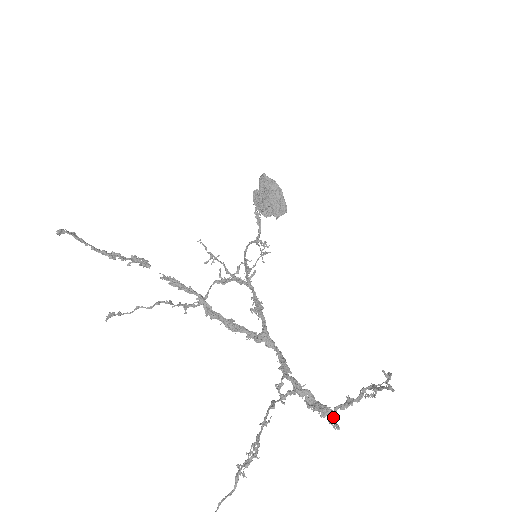
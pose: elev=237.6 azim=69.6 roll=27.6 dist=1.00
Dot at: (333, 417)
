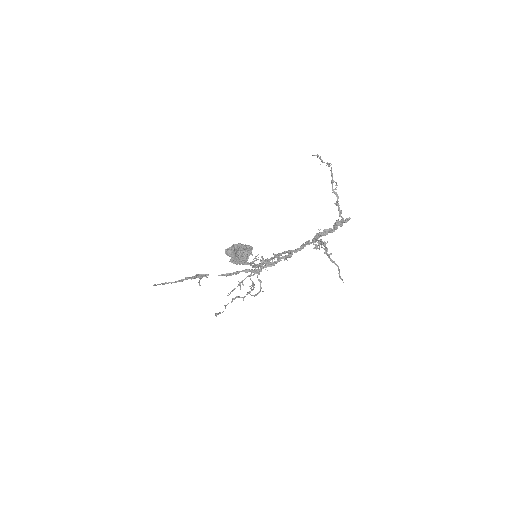
Dot at: (345, 221)
